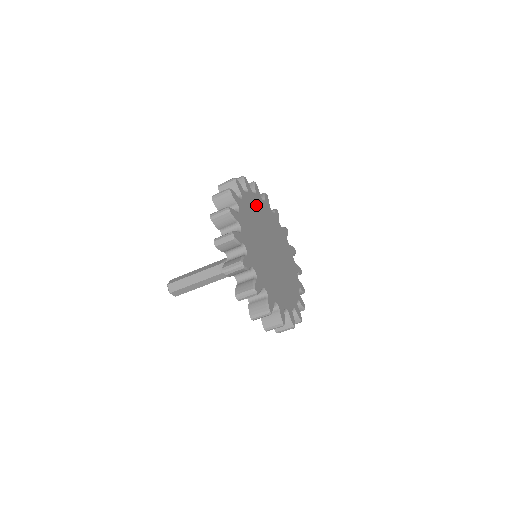
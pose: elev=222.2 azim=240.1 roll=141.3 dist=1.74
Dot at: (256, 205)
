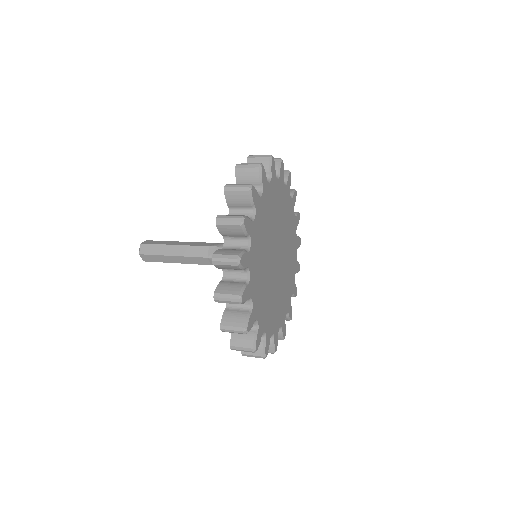
Dot at: (263, 214)
